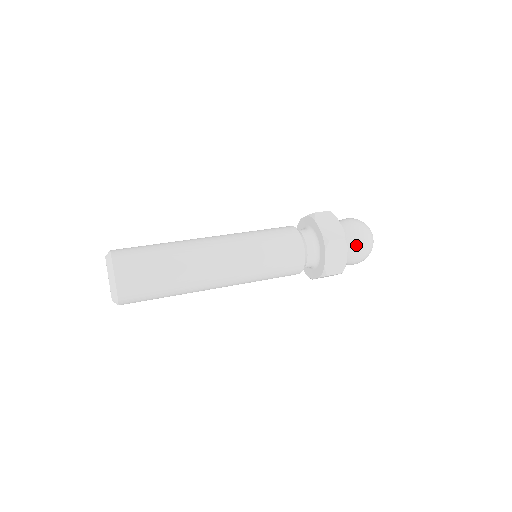
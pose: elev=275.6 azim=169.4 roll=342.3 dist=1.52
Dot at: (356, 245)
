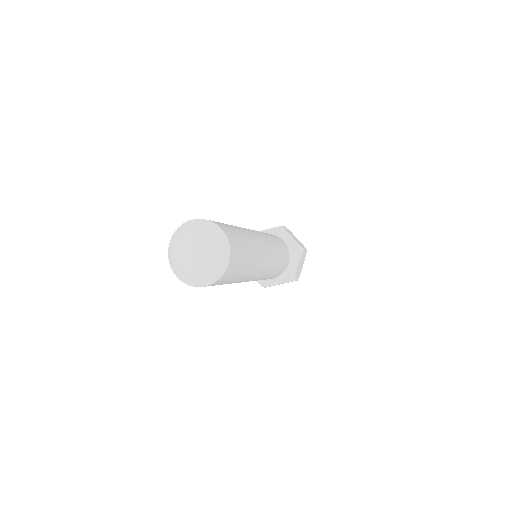
Dot at: occluded
